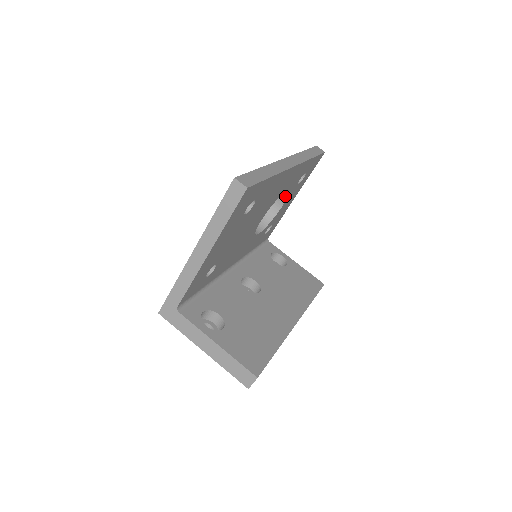
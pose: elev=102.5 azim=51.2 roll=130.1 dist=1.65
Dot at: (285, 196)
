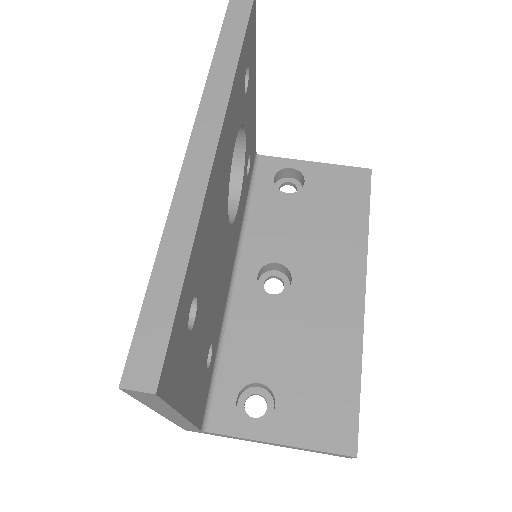
Dot at: occluded
